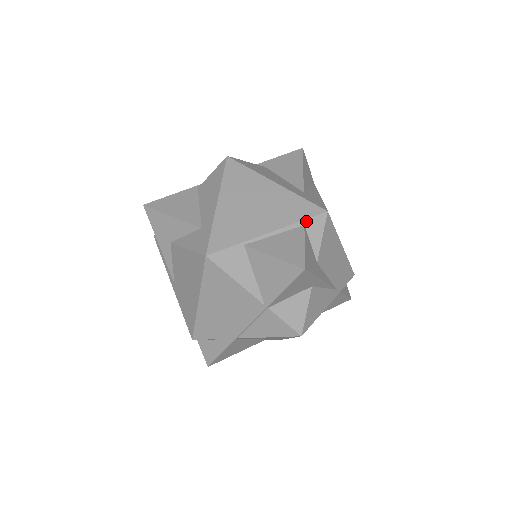
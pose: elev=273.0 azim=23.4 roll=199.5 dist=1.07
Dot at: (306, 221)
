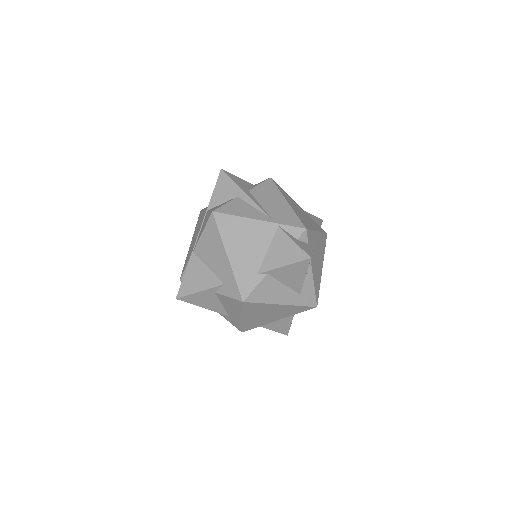
Dot at: (256, 184)
